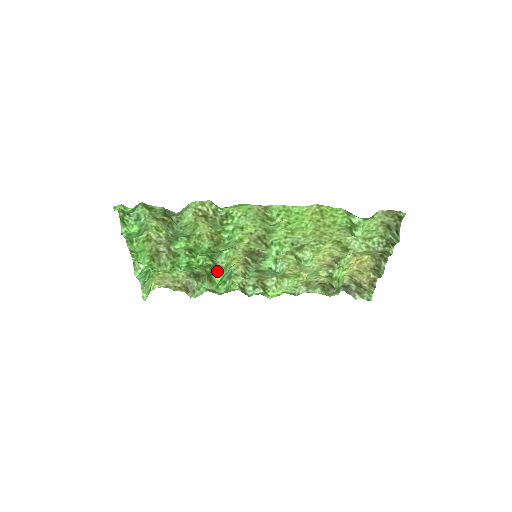
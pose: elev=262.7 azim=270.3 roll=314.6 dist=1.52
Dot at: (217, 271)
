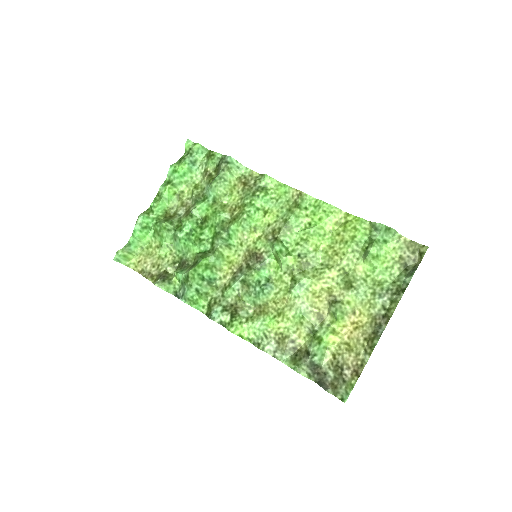
Dot at: (209, 255)
